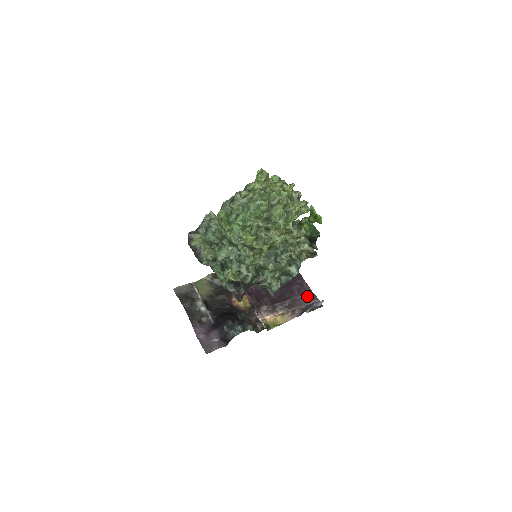
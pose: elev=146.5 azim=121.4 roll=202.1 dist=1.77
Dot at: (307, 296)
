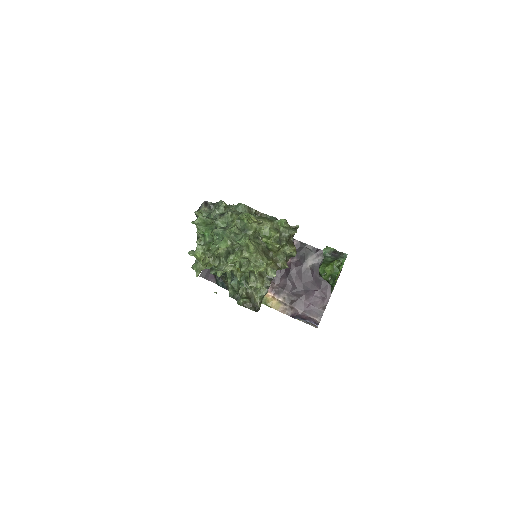
Dot at: (315, 309)
